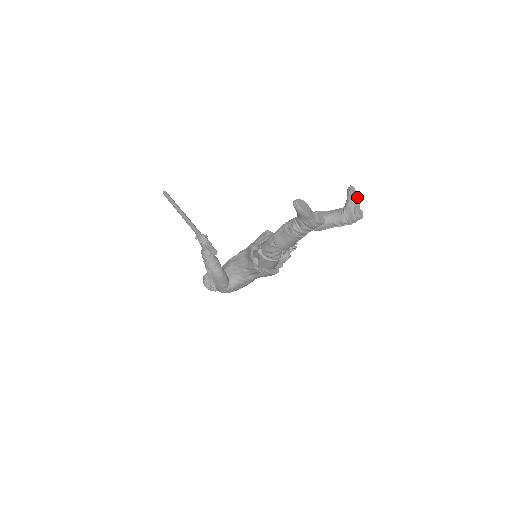
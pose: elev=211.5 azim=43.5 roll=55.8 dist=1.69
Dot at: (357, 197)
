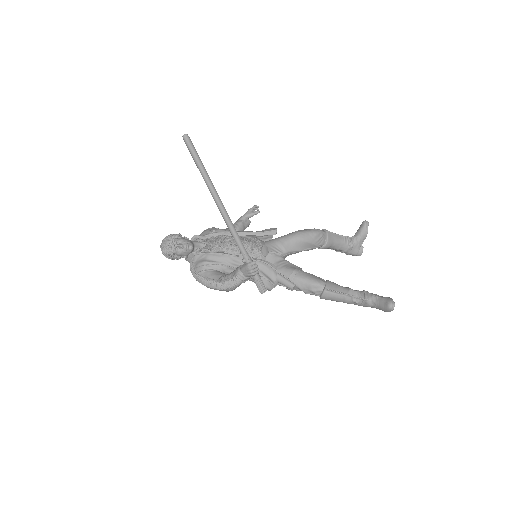
Dot at: occluded
